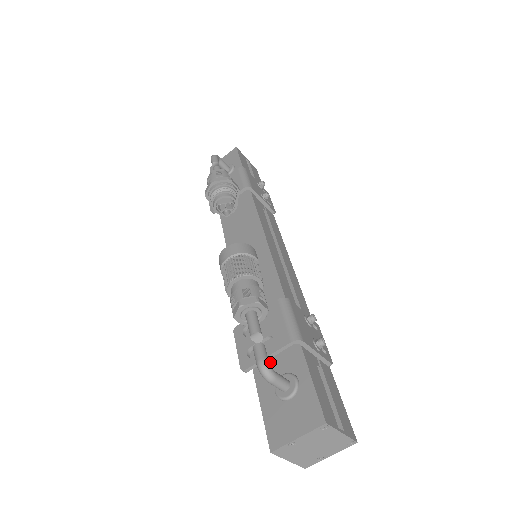
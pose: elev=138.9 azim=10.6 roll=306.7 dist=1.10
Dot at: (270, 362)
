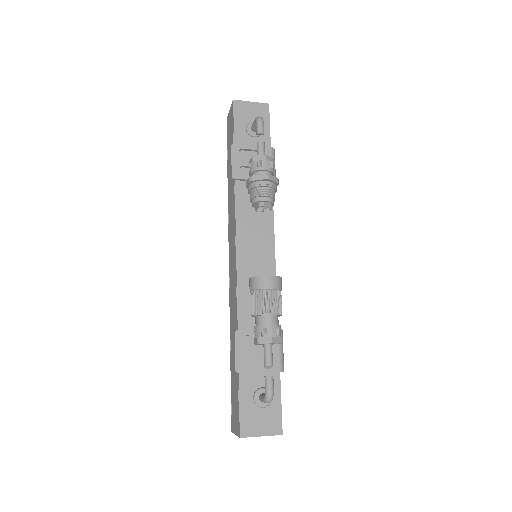
Dot at: occluded
